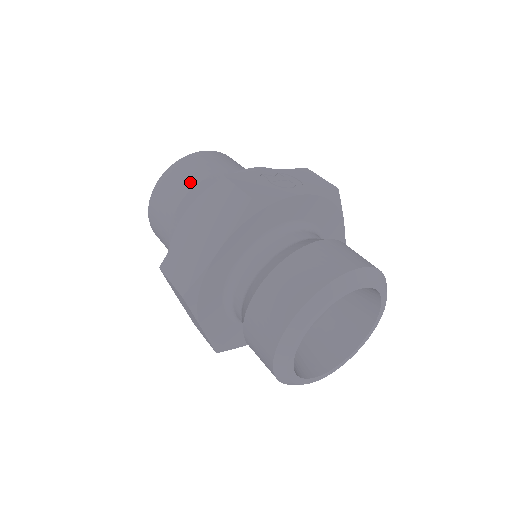
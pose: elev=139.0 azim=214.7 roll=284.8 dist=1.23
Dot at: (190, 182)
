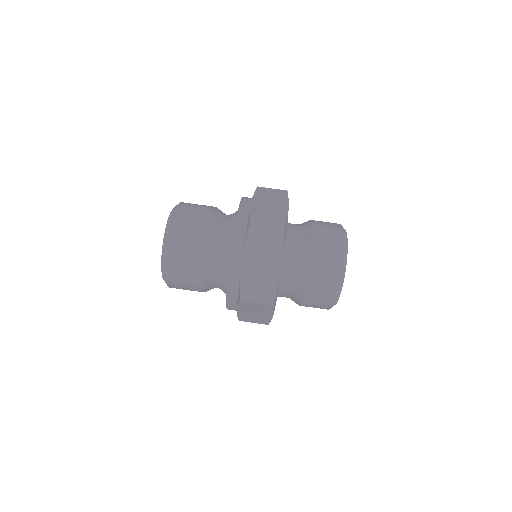
Dot at: (200, 238)
